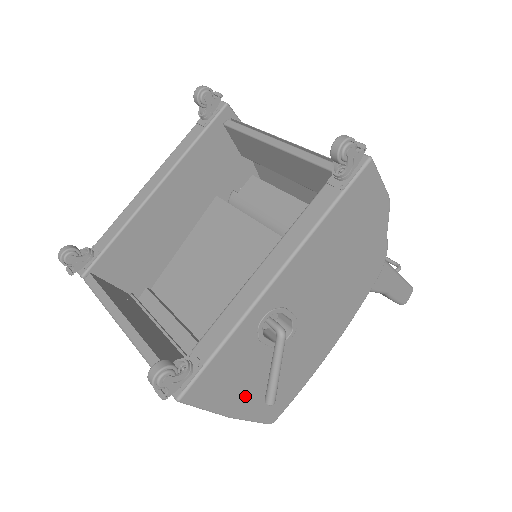
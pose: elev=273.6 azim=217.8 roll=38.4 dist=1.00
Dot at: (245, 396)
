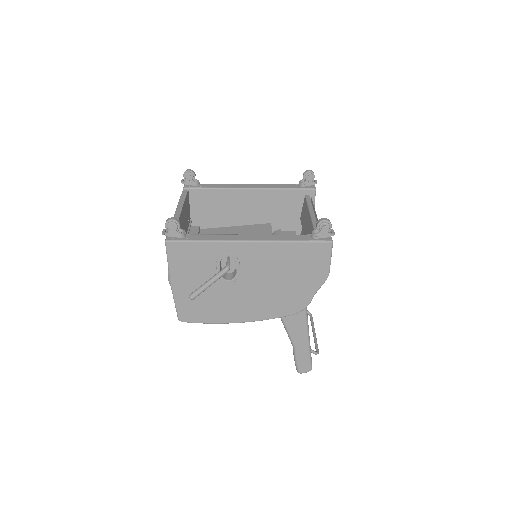
Dot at: (186, 283)
